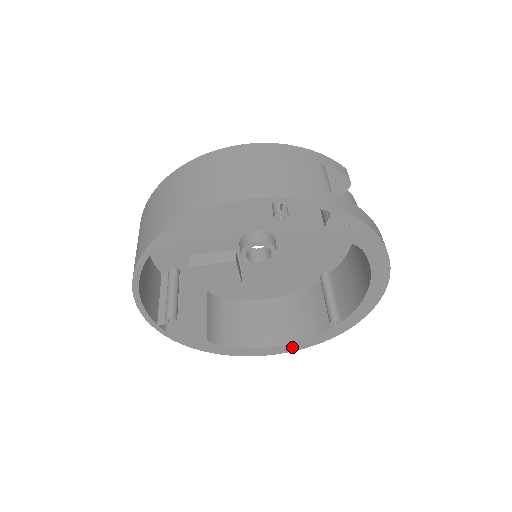
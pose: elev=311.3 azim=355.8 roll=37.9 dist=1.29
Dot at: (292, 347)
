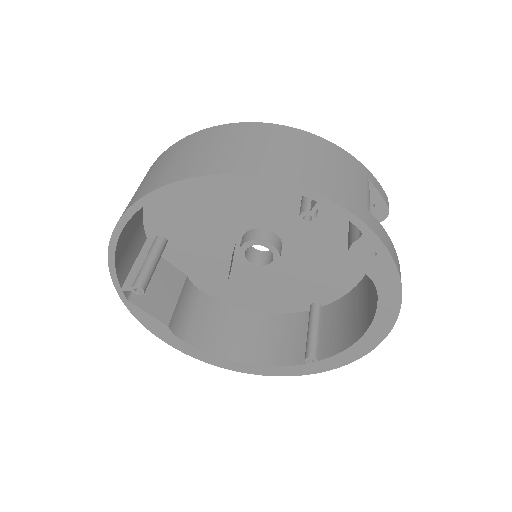
Dot at: (254, 369)
